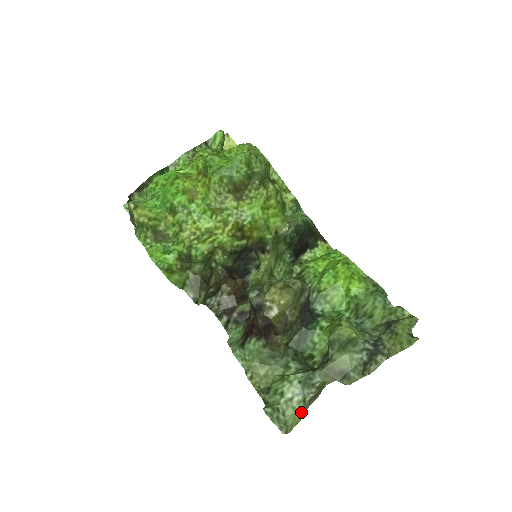
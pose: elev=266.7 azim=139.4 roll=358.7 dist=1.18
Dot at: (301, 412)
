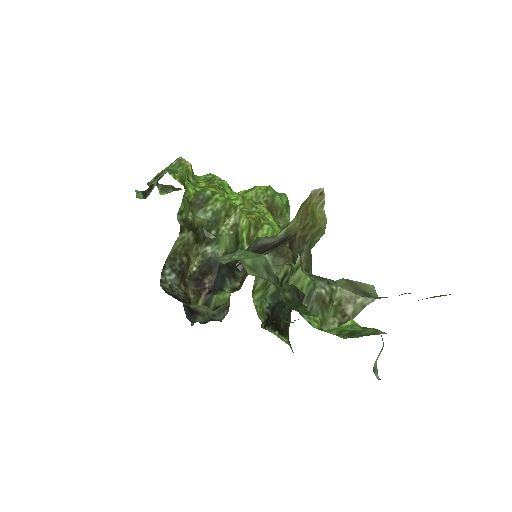
Dot at: (310, 286)
